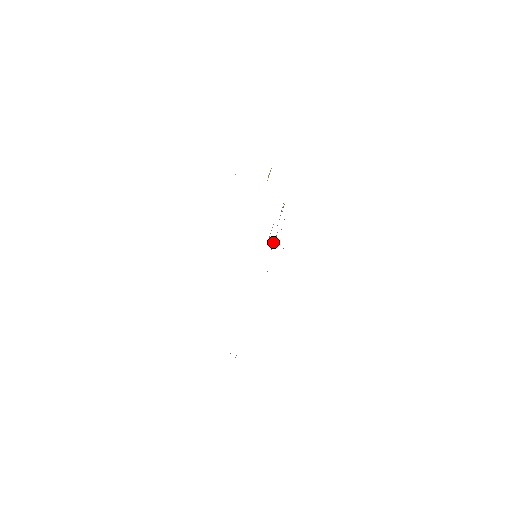
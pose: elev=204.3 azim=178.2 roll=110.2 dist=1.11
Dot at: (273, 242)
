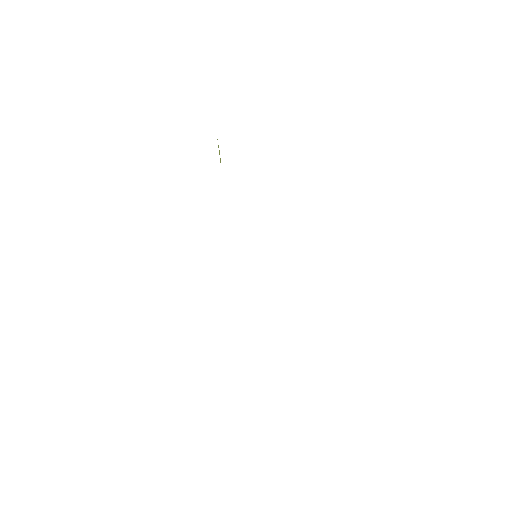
Dot at: occluded
